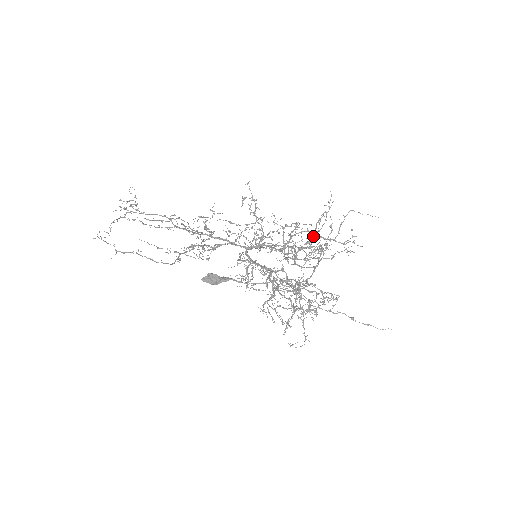
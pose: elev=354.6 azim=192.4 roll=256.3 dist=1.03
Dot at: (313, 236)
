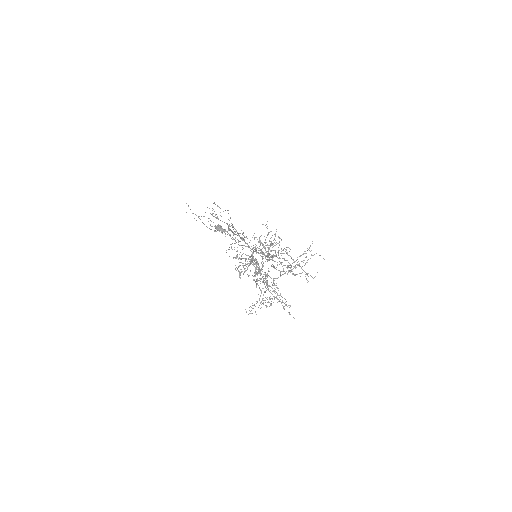
Dot at: occluded
